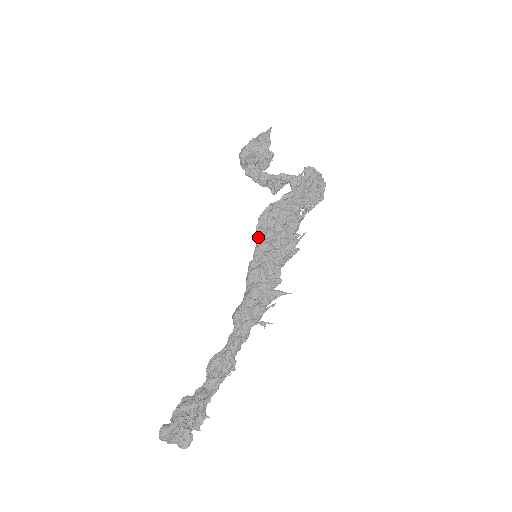
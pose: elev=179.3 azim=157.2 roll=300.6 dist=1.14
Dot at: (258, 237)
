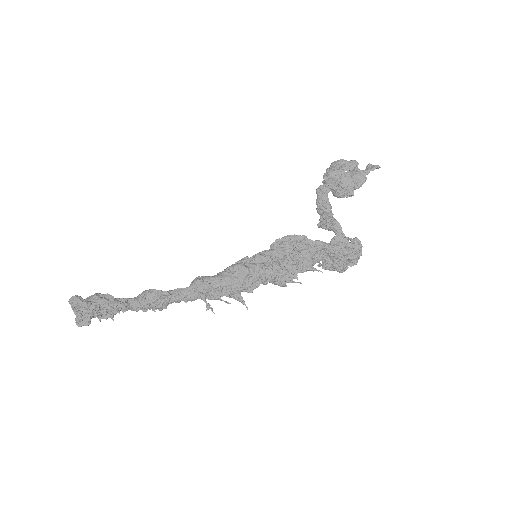
Dot at: (271, 246)
